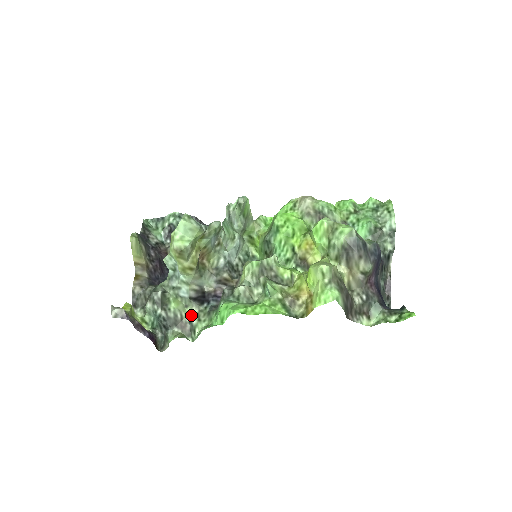
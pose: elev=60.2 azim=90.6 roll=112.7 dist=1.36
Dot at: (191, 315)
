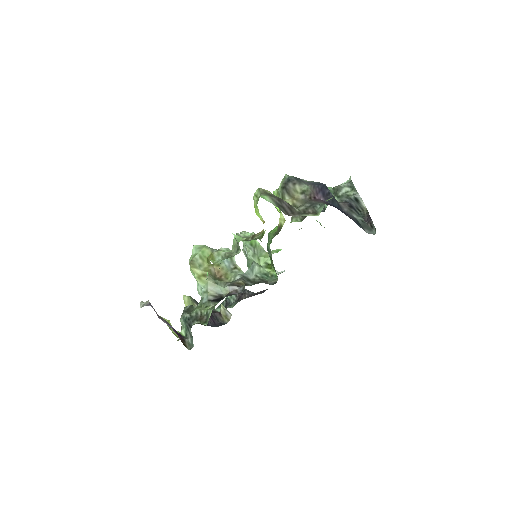
Dot at: (208, 309)
